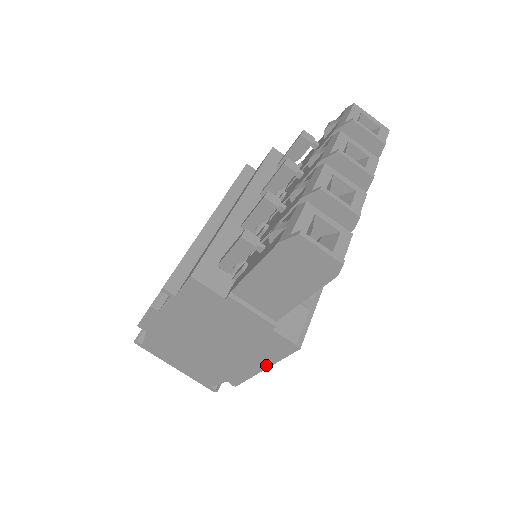
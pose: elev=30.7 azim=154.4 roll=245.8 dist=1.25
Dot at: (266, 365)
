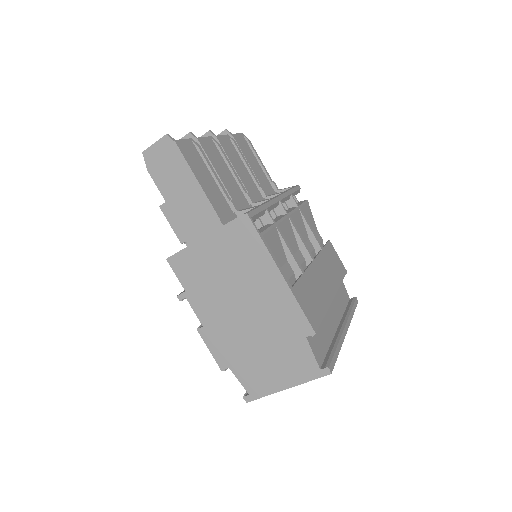
Dot at: (273, 266)
